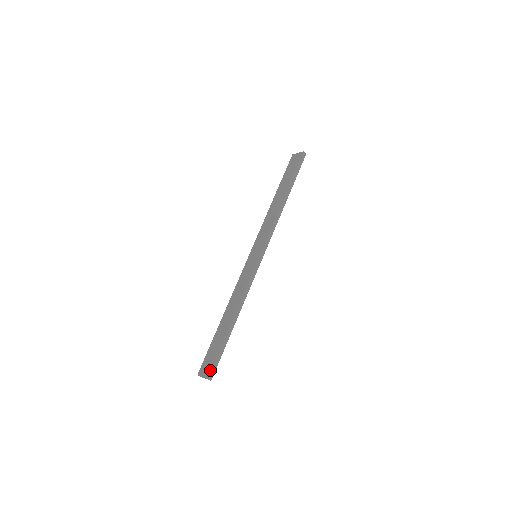
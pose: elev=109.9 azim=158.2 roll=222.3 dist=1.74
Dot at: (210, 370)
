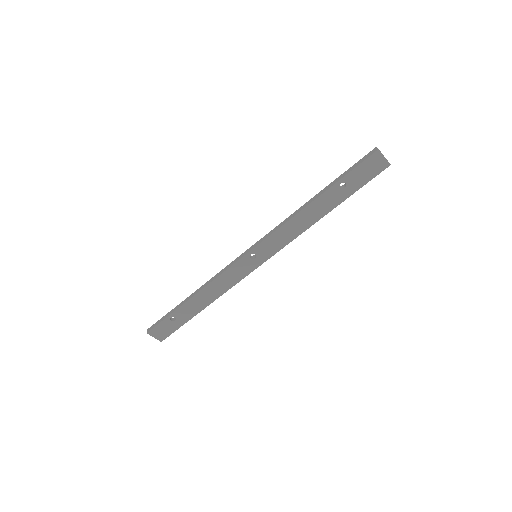
Dot at: occluded
